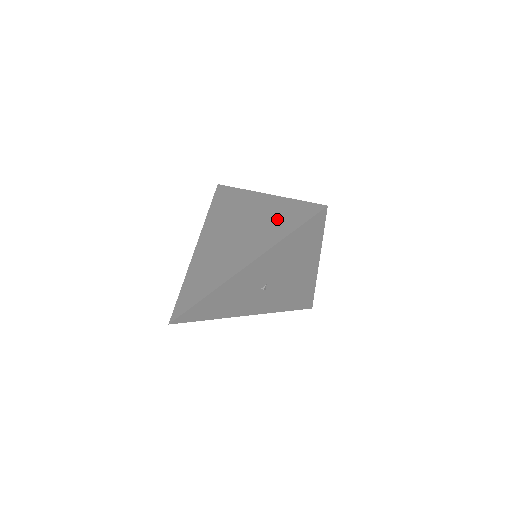
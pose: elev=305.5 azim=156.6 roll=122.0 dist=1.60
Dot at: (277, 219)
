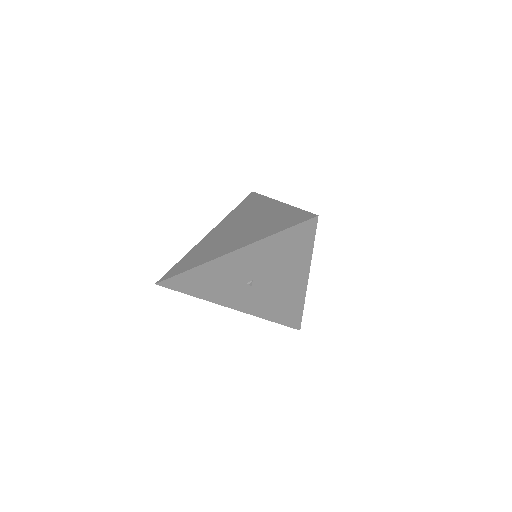
Dot at: (277, 220)
